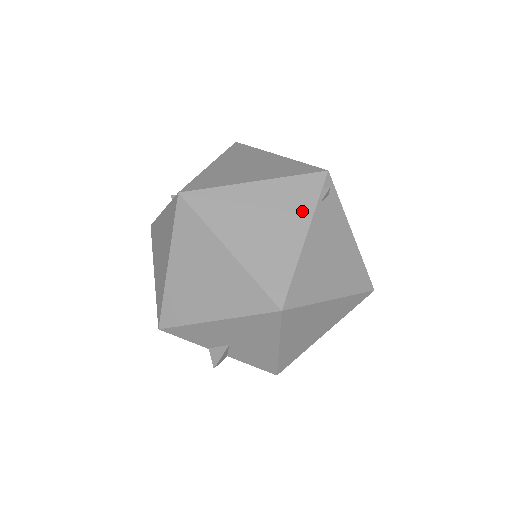
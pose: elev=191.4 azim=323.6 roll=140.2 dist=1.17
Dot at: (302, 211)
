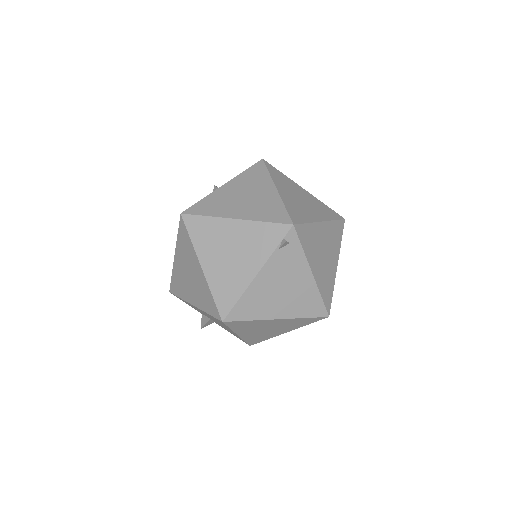
Dot at: (261, 253)
